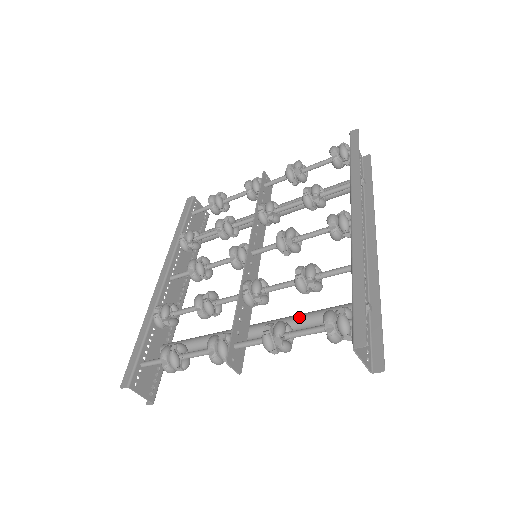
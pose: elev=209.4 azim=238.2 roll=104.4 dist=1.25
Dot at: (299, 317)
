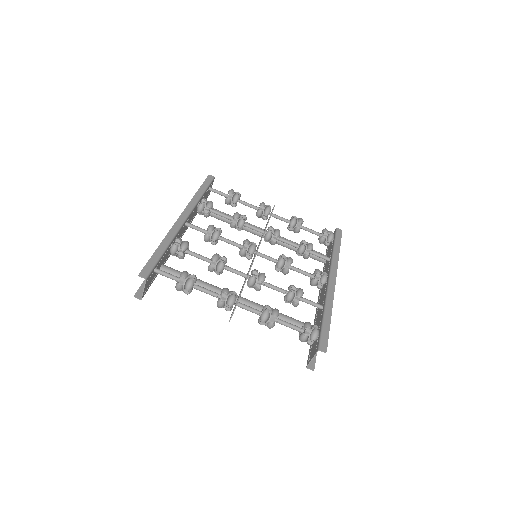
Dot at: occluded
